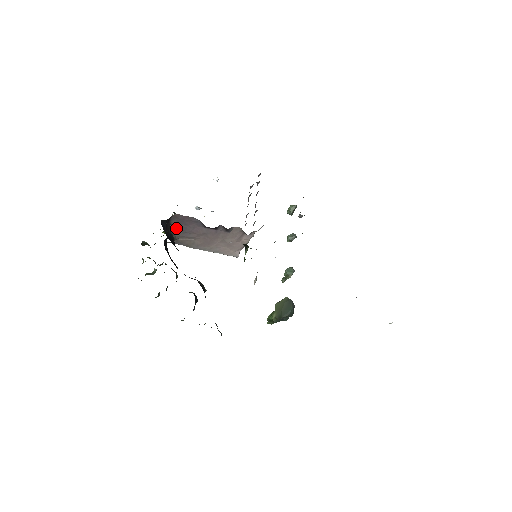
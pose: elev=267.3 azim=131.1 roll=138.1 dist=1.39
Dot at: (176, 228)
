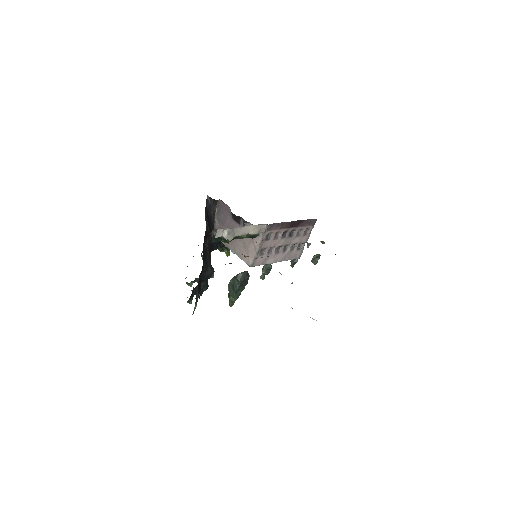
Dot at: (219, 217)
